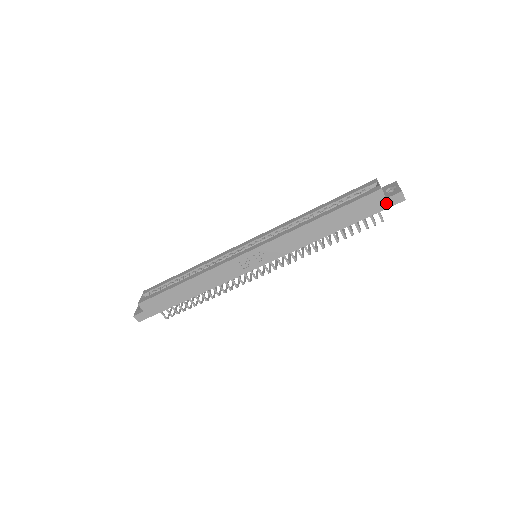
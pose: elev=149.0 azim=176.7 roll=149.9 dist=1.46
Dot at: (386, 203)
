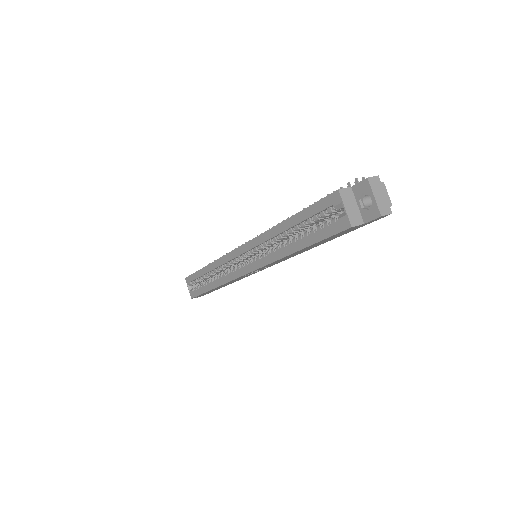
Dot at: (367, 223)
